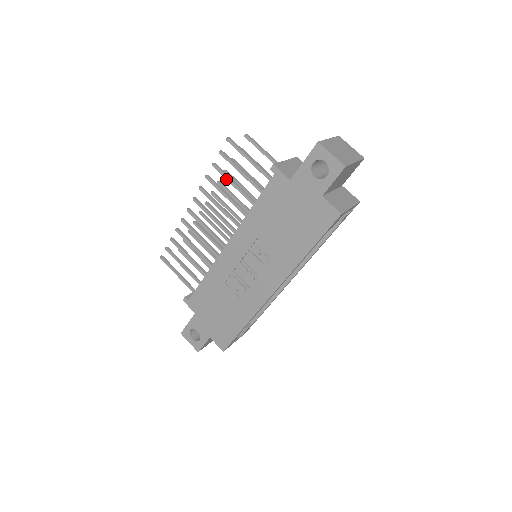
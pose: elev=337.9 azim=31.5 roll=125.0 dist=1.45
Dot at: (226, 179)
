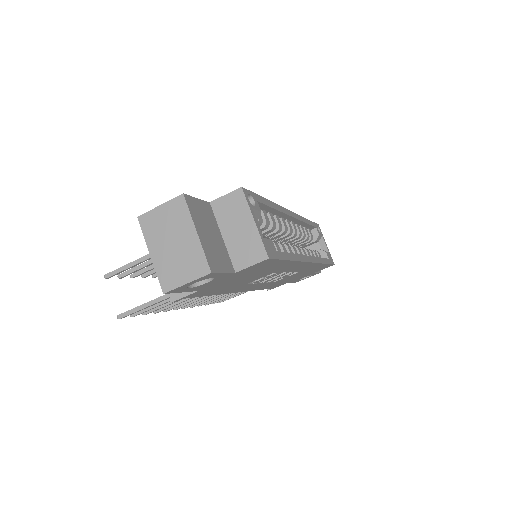
Dot at: occluded
